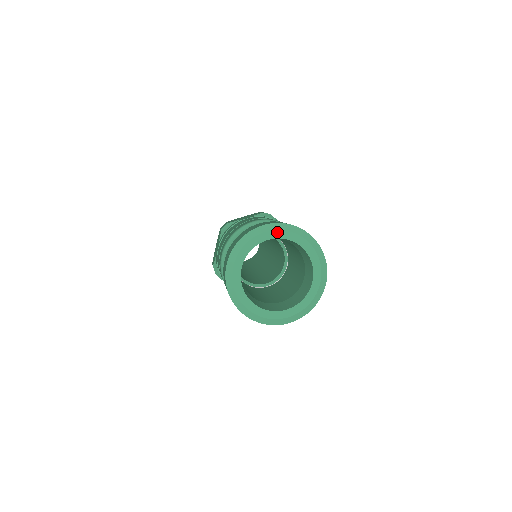
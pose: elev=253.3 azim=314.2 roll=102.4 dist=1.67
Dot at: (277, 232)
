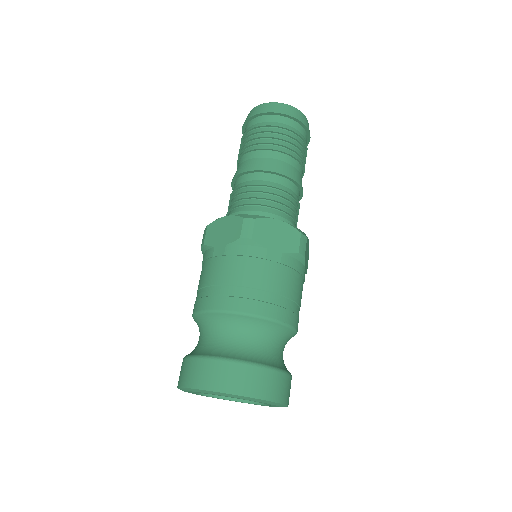
Dot at: (260, 402)
